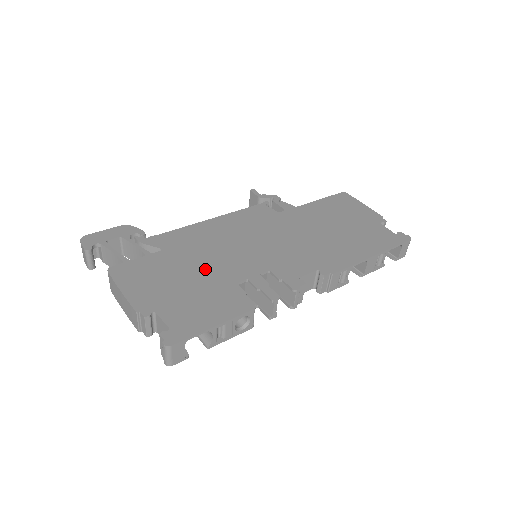
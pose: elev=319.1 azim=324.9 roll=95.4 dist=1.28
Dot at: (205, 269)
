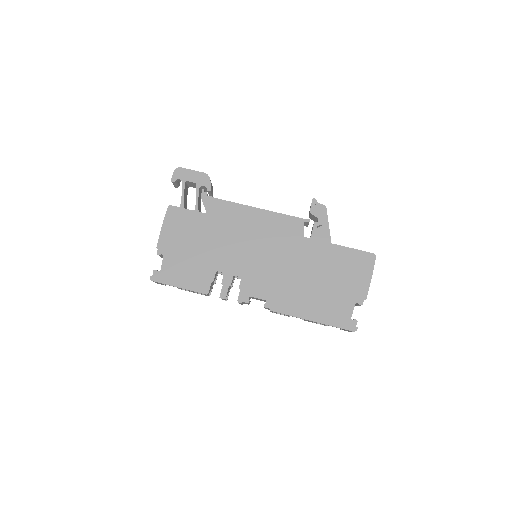
Dot at: (212, 247)
